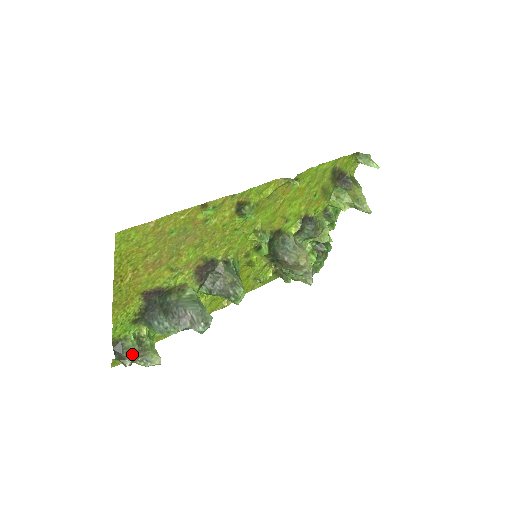
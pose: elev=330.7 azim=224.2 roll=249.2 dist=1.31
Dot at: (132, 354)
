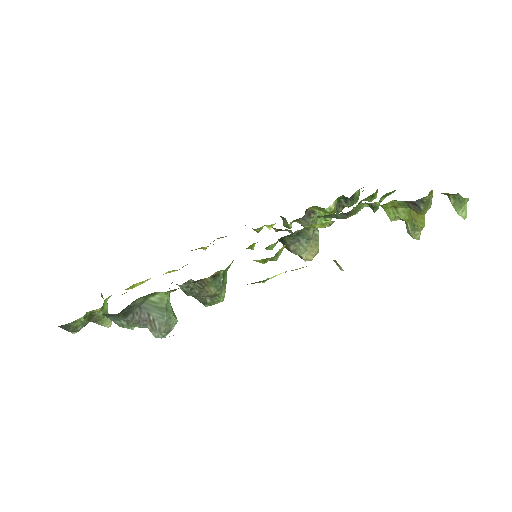
Dot at: (80, 328)
